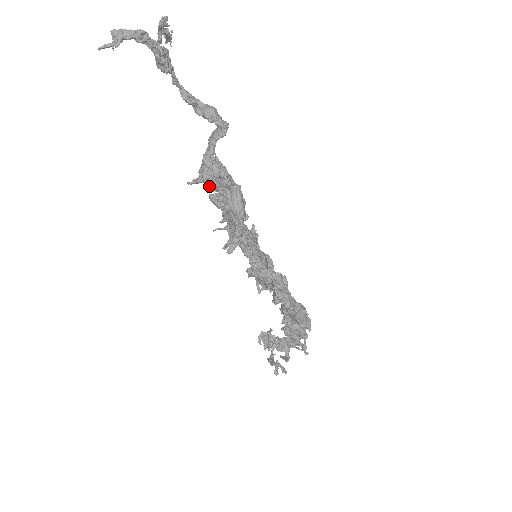
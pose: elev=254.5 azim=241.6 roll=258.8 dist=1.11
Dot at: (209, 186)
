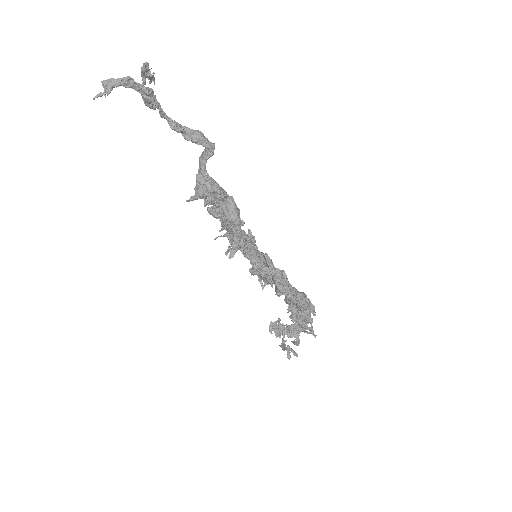
Dot at: (205, 201)
